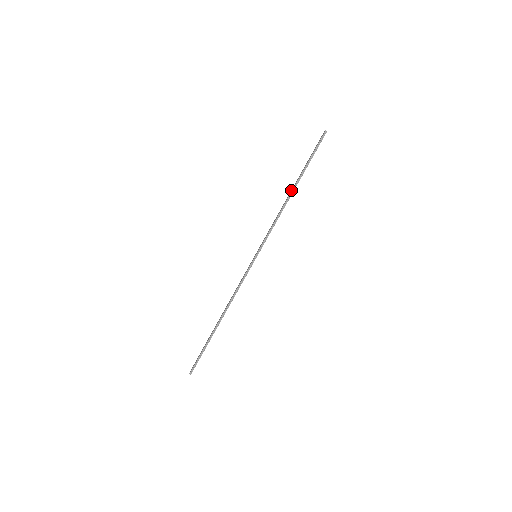
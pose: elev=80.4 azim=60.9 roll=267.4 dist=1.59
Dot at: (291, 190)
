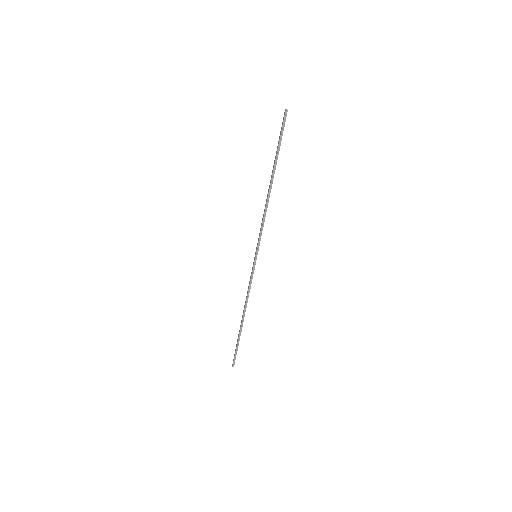
Dot at: occluded
